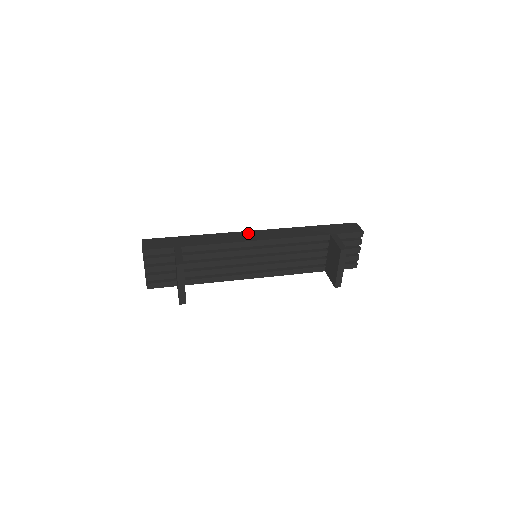
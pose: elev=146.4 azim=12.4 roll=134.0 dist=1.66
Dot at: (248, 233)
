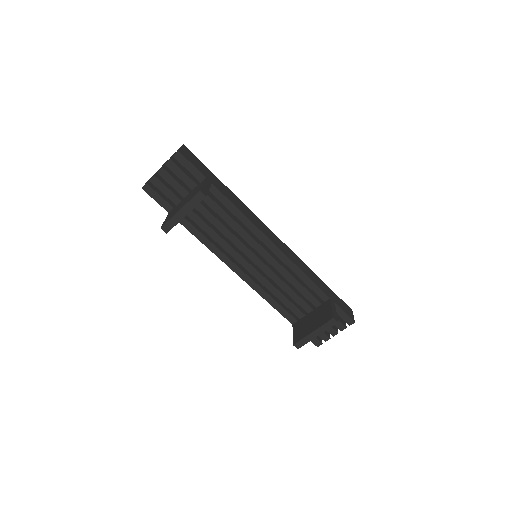
Dot at: (270, 231)
